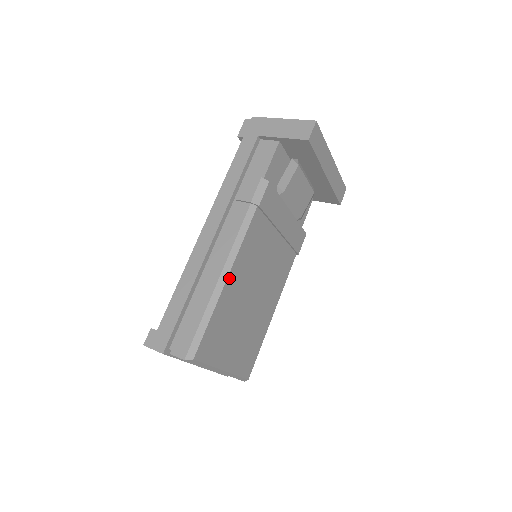
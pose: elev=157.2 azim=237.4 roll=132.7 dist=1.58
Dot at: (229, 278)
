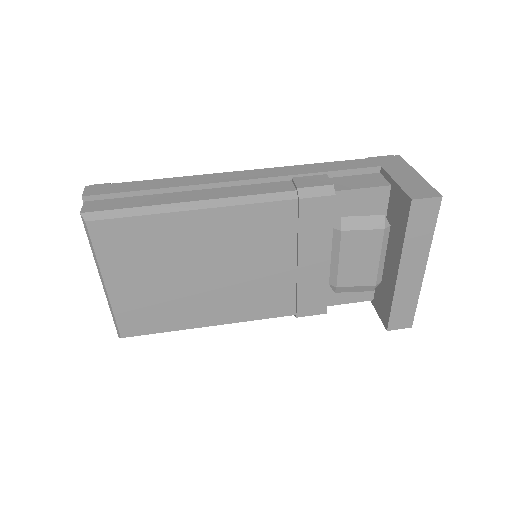
Dot at: (198, 213)
